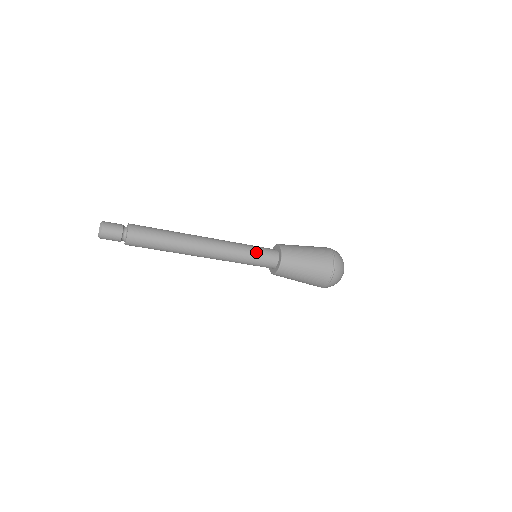
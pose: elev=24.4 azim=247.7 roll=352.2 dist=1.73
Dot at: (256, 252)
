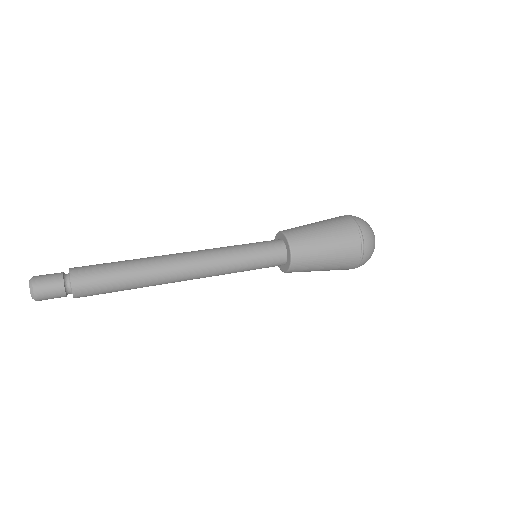
Dot at: occluded
